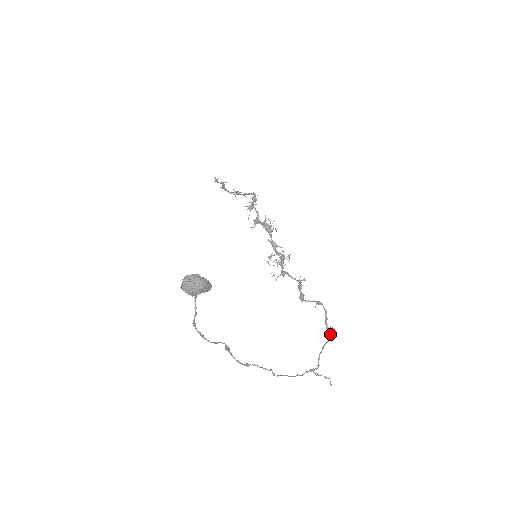
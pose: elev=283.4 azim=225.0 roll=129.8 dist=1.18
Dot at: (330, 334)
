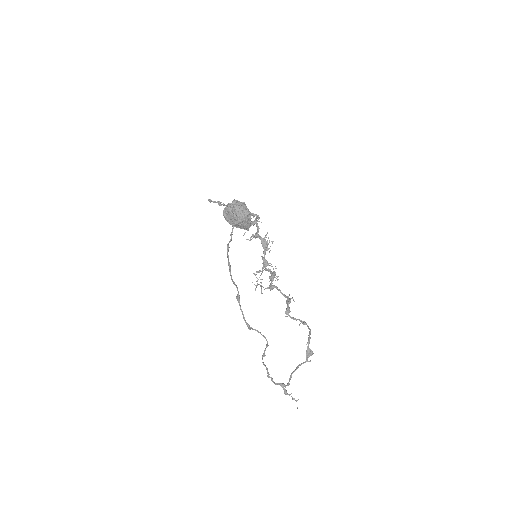
Dot at: (308, 356)
